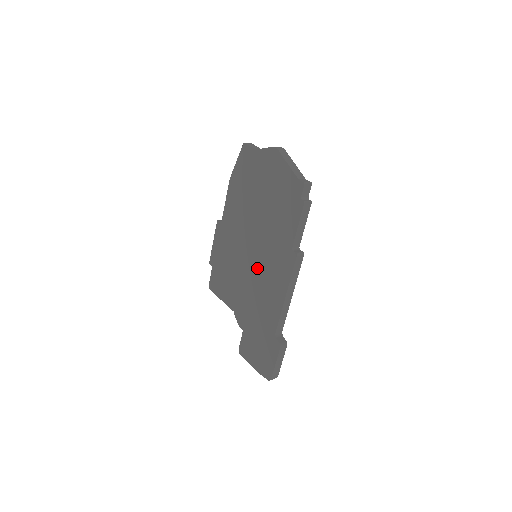
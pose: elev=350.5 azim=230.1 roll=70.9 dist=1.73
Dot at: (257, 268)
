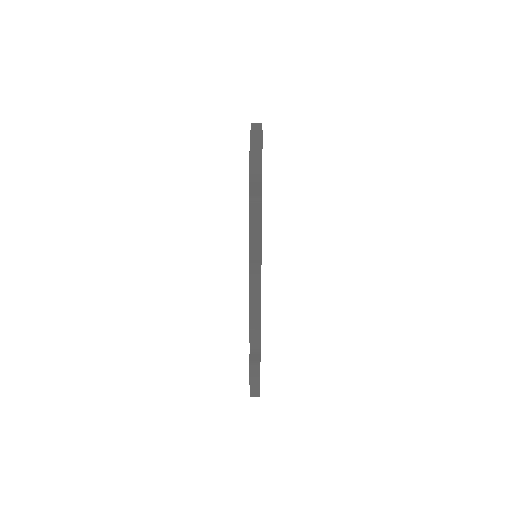
Dot at: occluded
